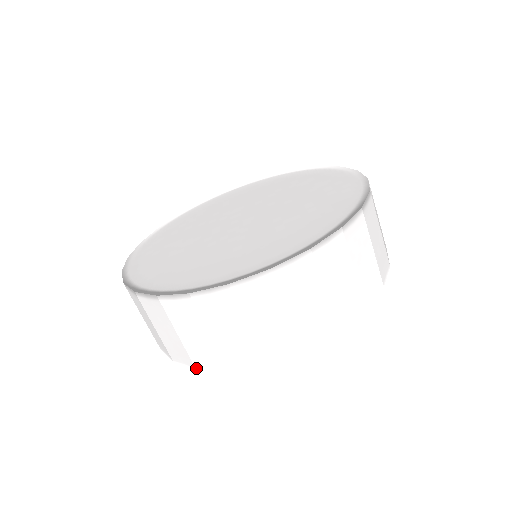
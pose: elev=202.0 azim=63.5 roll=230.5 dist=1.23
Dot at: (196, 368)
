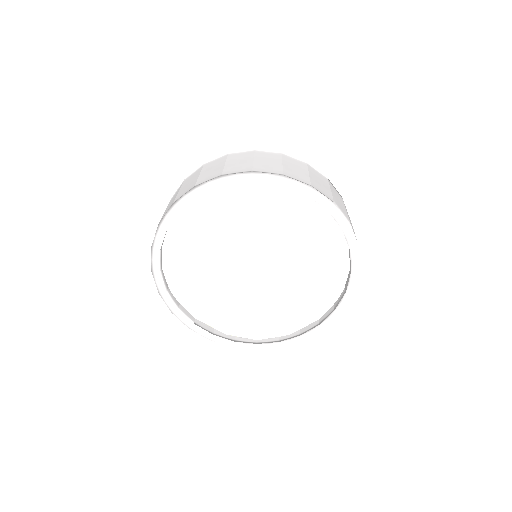
Dot at: (159, 224)
